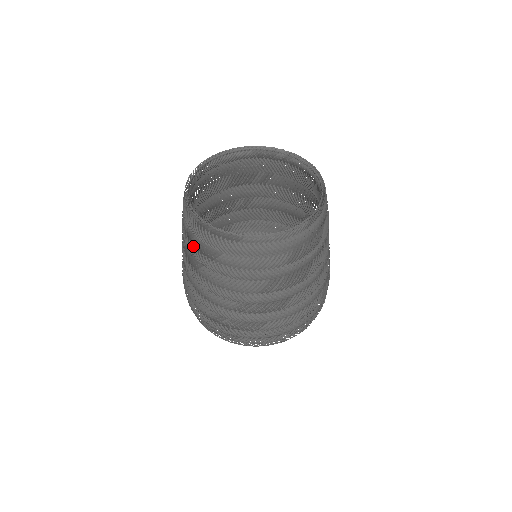
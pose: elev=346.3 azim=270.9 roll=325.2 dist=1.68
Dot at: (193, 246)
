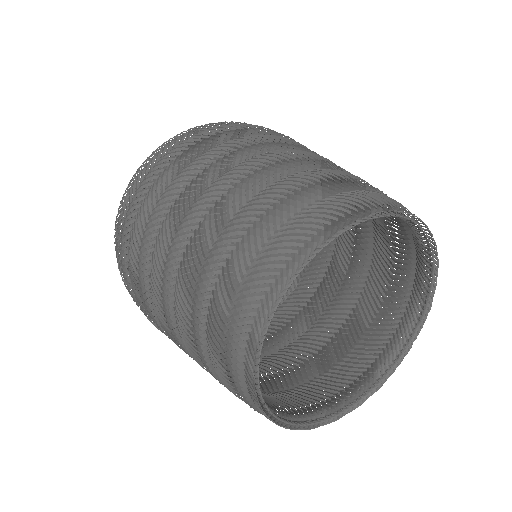
Dot at: occluded
